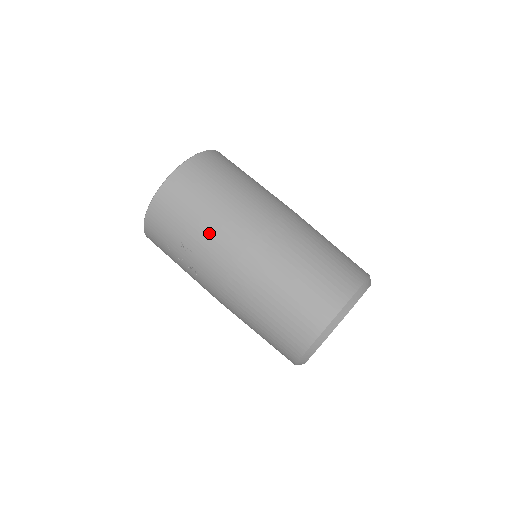
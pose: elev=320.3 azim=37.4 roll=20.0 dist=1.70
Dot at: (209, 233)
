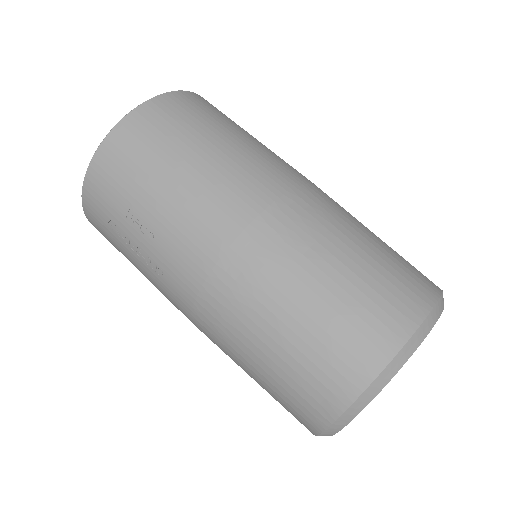
Dot at: (184, 202)
